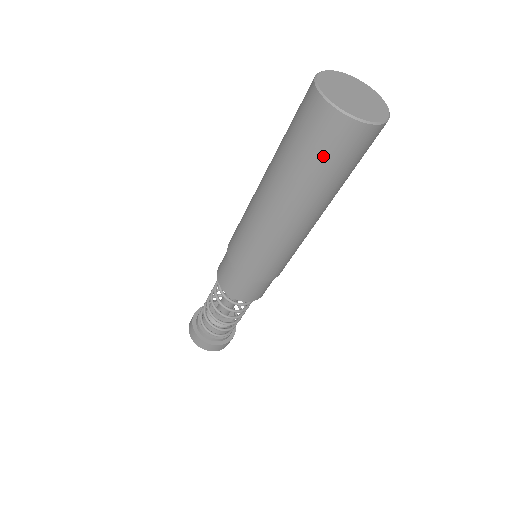
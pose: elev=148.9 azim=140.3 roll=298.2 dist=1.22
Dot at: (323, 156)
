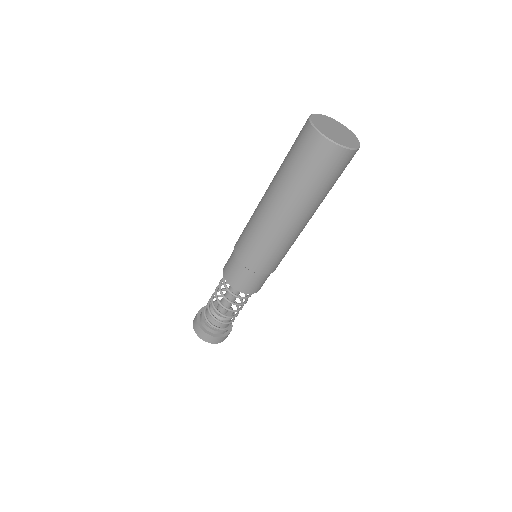
Dot at: (310, 168)
